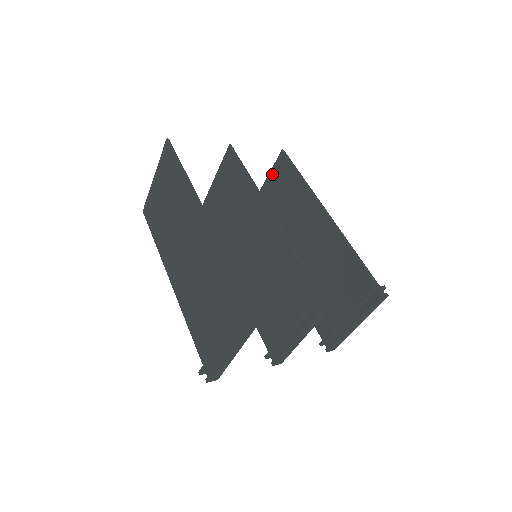
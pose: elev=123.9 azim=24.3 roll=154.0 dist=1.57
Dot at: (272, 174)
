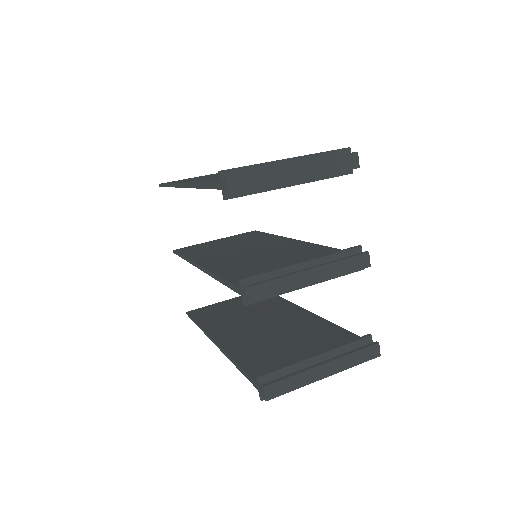
Dot at: occluded
